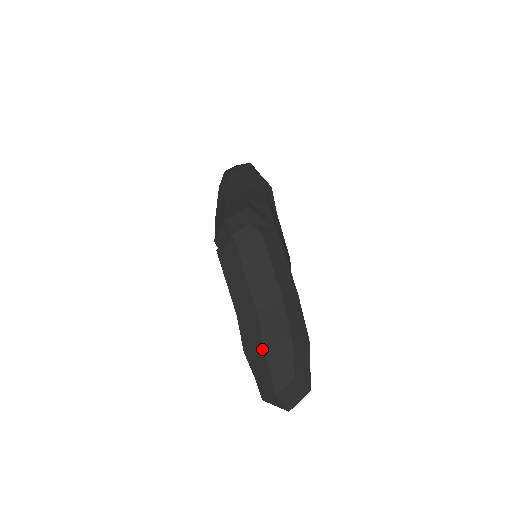
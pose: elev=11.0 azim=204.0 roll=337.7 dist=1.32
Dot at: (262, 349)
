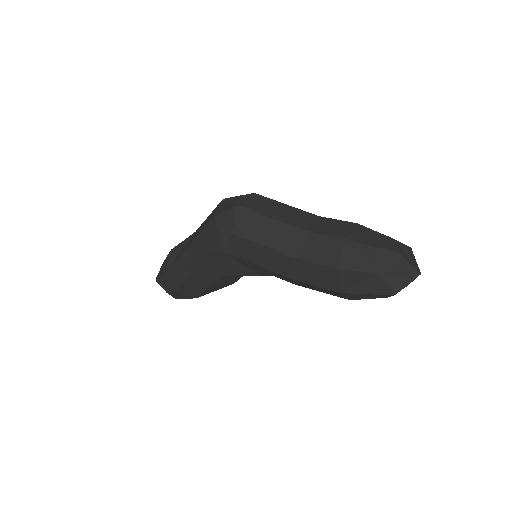
Dot at: (348, 243)
